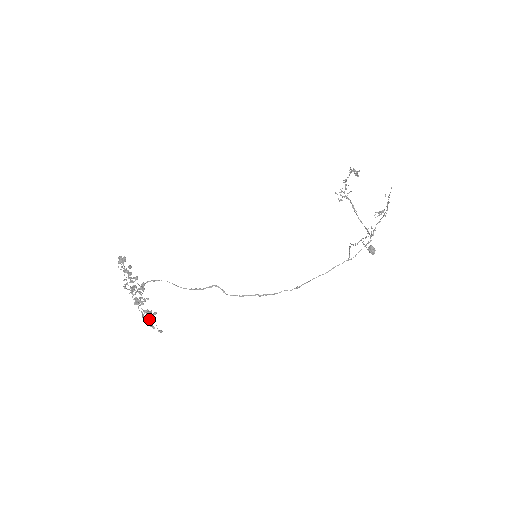
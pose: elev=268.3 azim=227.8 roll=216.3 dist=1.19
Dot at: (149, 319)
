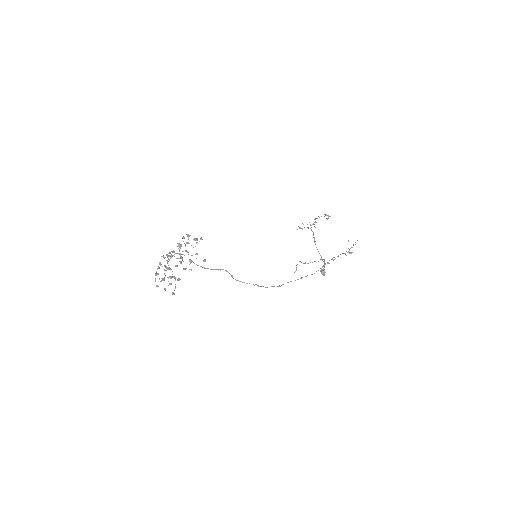
Dot at: occluded
